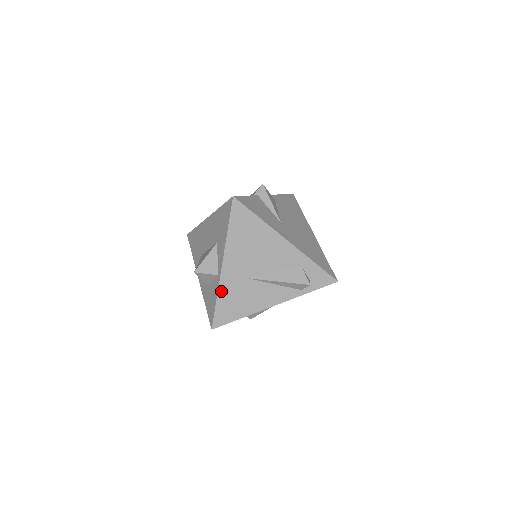
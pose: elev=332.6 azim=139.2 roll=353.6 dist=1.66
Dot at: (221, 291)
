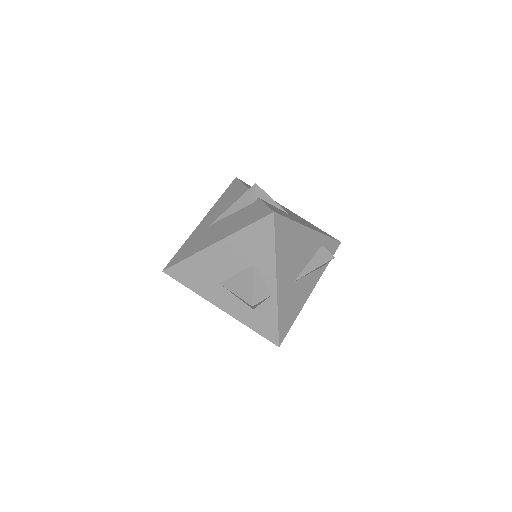
Dot at: (280, 308)
